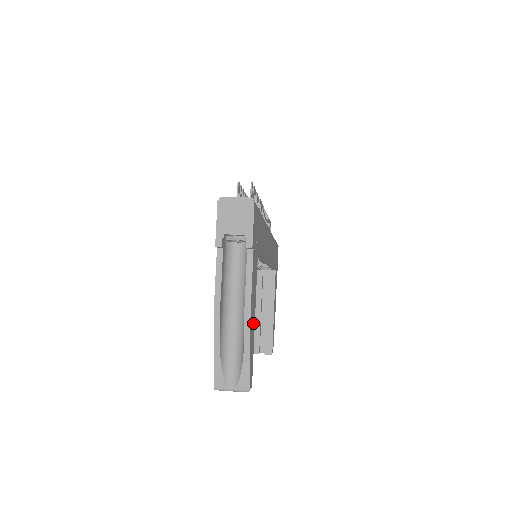
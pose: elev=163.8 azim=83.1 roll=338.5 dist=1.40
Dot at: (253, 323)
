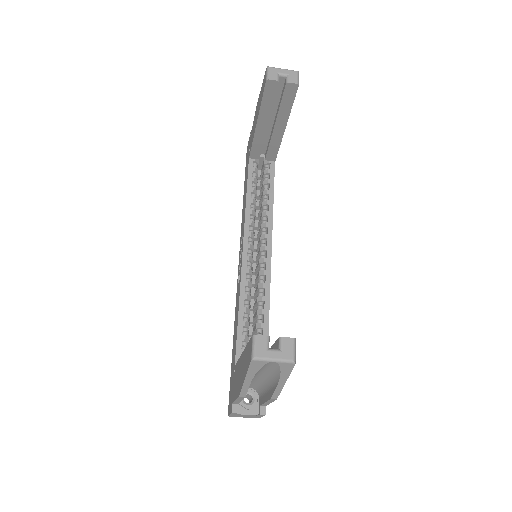
Dot at: occluded
